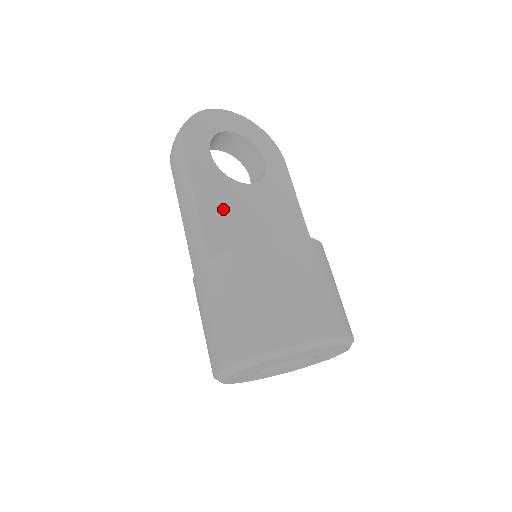
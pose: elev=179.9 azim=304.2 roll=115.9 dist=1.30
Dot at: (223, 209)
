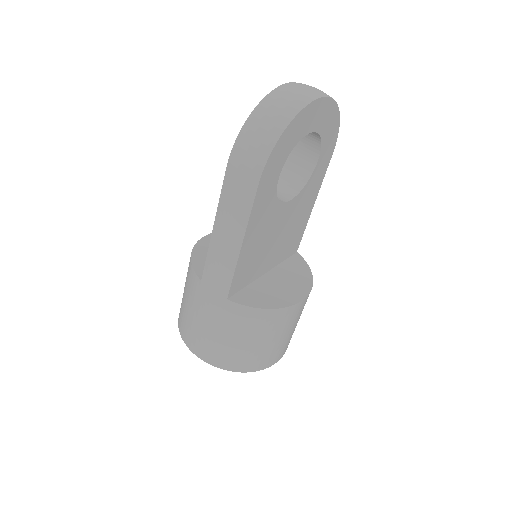
Dot at: (258, 242)
